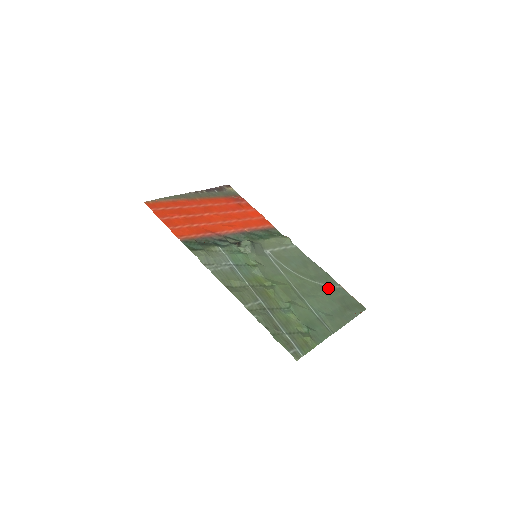
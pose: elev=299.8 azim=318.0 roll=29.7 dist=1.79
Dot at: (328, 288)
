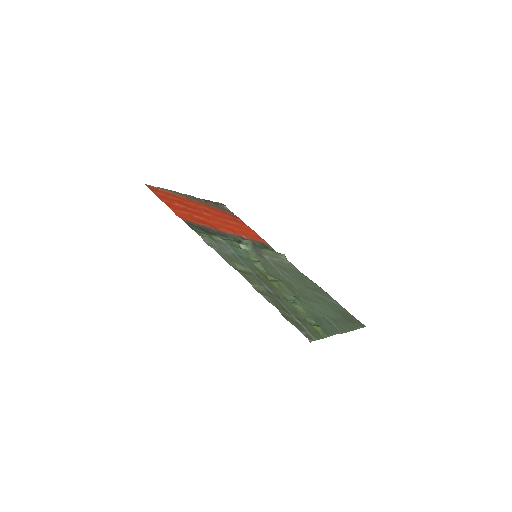
Dot at: (327, 300)
